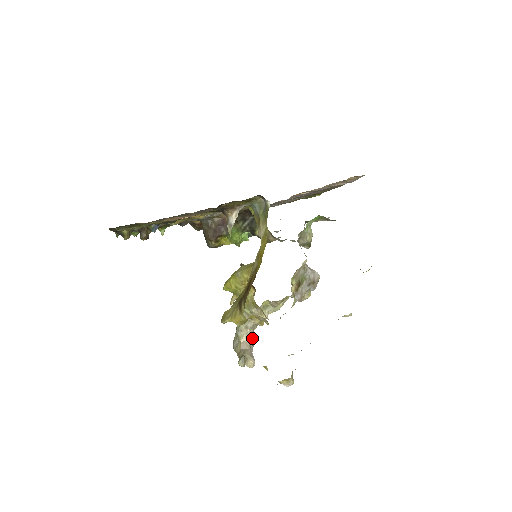
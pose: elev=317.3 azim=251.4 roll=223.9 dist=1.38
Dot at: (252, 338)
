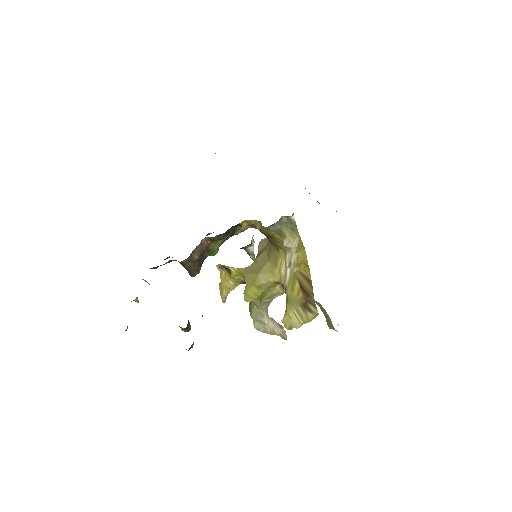
Dot at: occluded
